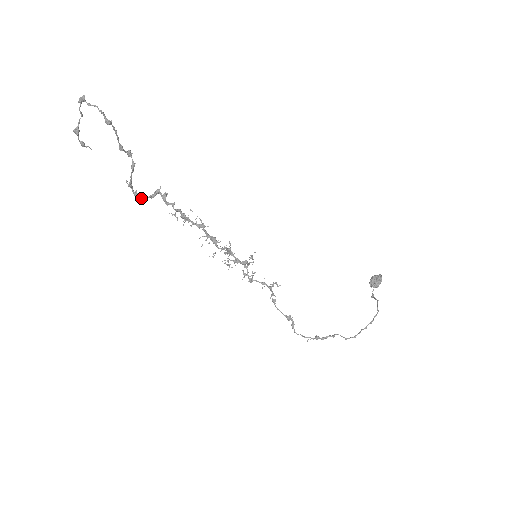
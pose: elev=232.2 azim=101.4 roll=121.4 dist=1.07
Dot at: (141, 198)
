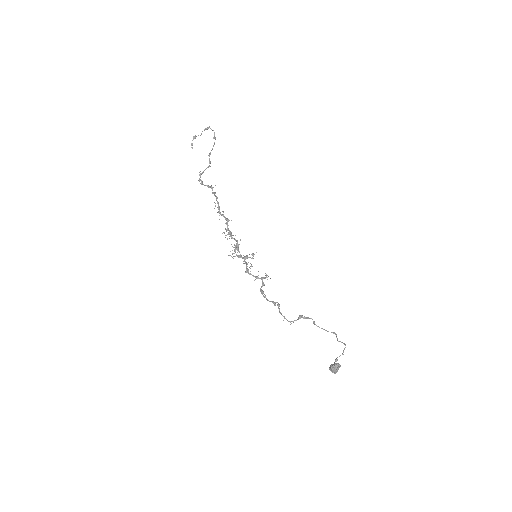
Dot at: (202, 183)
